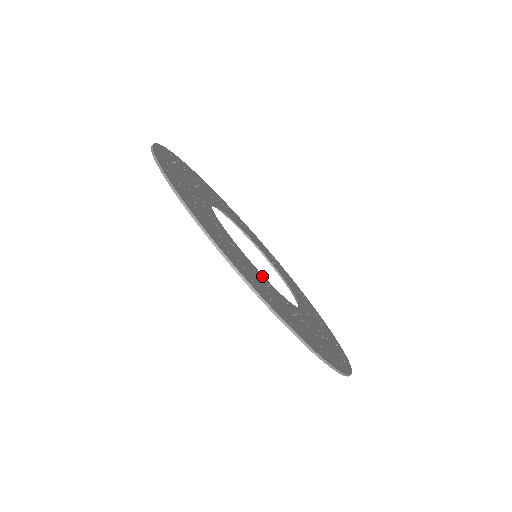
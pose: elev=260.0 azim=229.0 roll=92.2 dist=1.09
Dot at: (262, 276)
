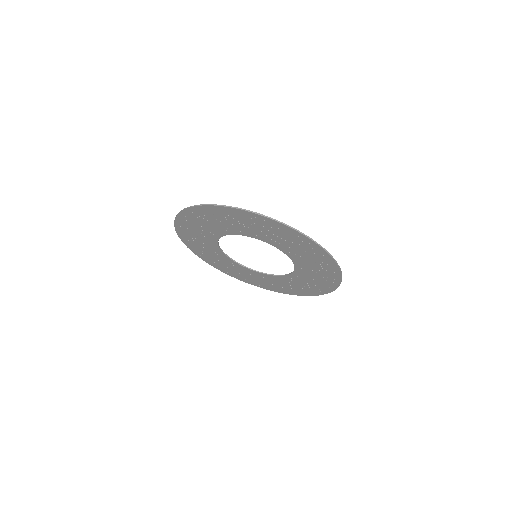
Dot at: (231, 232)
